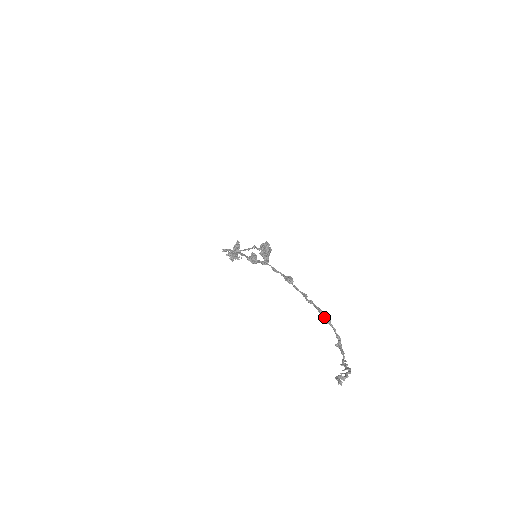
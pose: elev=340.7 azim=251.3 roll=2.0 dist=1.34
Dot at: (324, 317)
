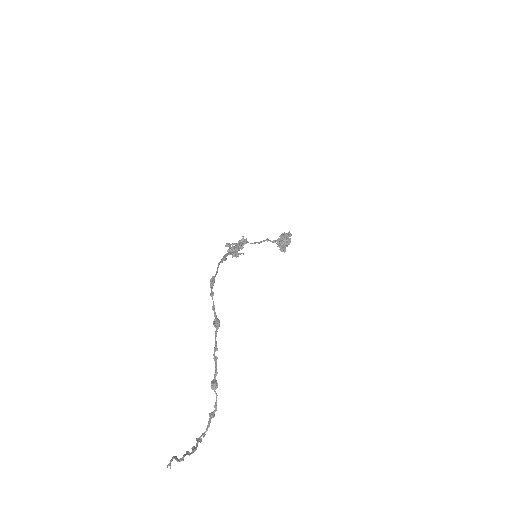
Dot at: (211, 383)
